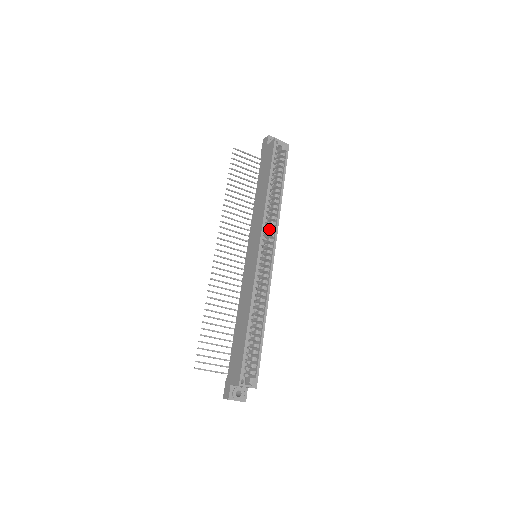
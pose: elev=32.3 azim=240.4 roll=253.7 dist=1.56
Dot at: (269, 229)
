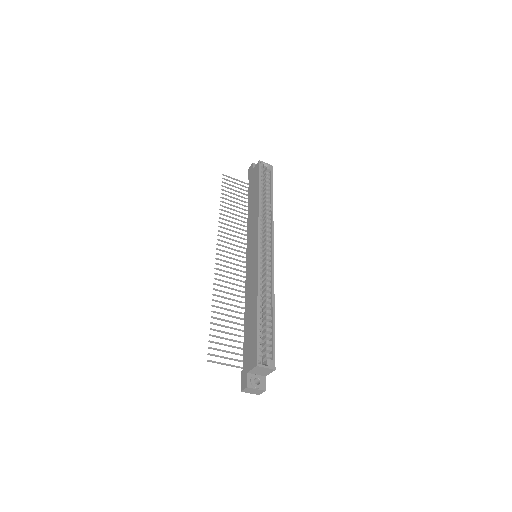
Dot at: (265, 230)
